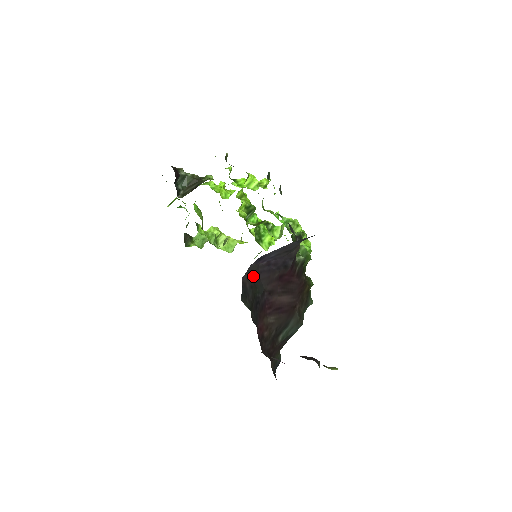
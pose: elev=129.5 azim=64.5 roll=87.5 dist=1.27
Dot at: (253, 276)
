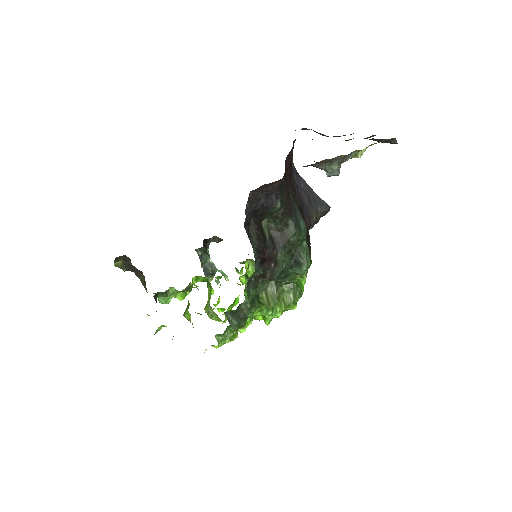
Dot at: (292, 165)
